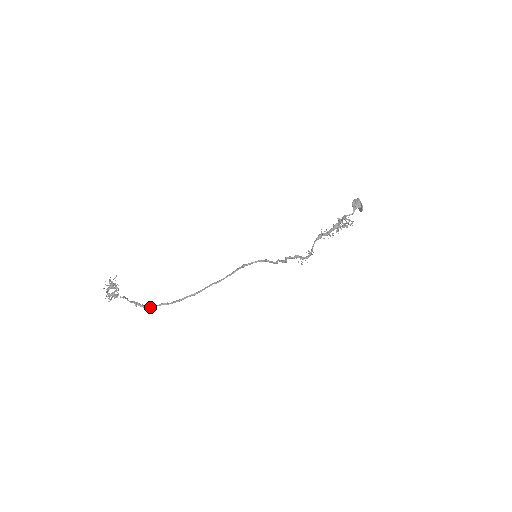
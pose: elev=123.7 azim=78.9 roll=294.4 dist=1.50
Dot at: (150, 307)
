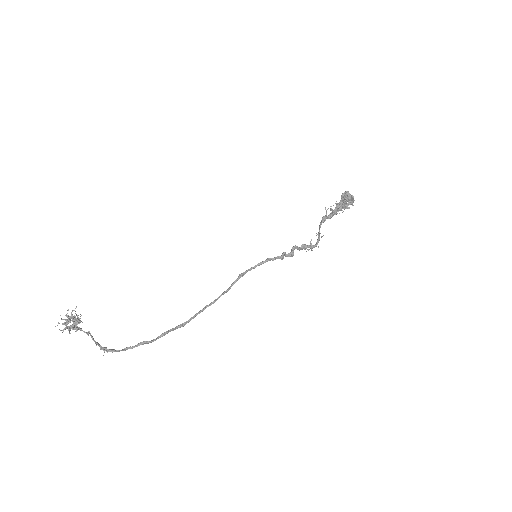
Dot at: (124, 350)
